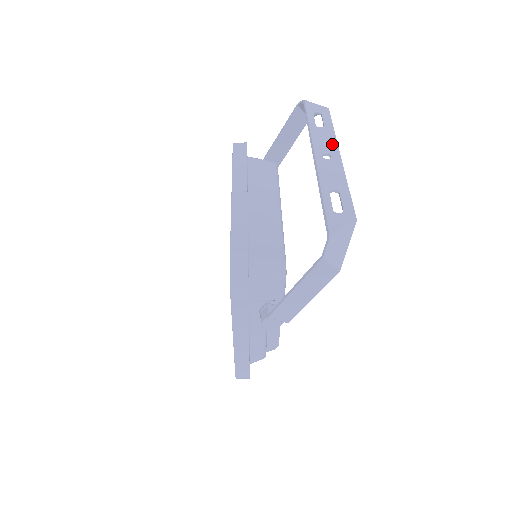
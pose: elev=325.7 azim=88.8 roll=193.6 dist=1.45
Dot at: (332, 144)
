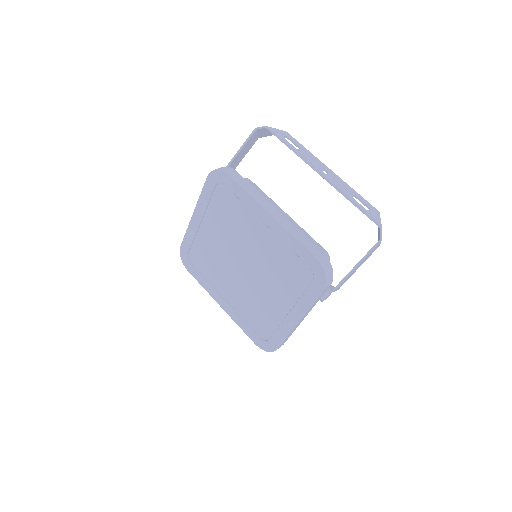
Dot at: (318, 161)
